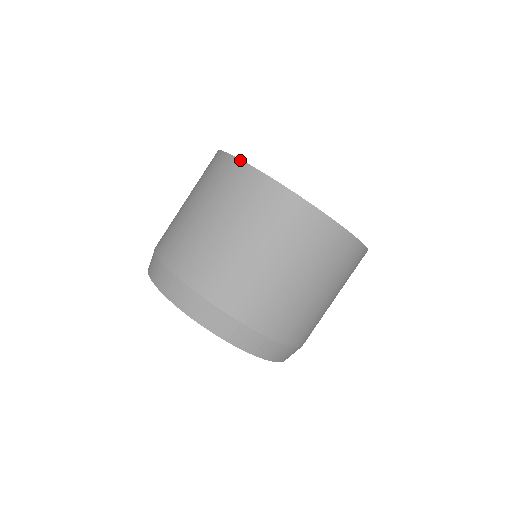
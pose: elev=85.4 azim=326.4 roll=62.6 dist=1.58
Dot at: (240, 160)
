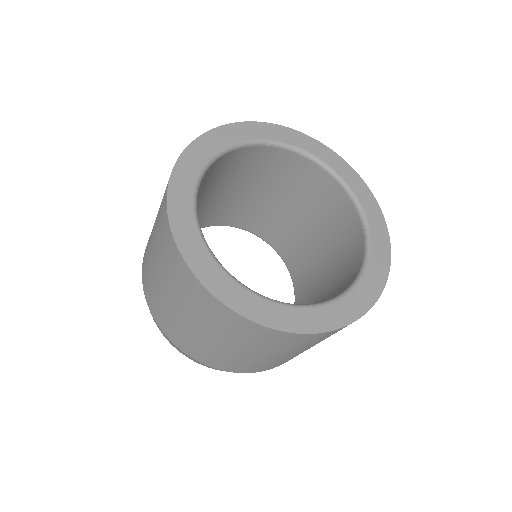
Dot at: (295, 334)
